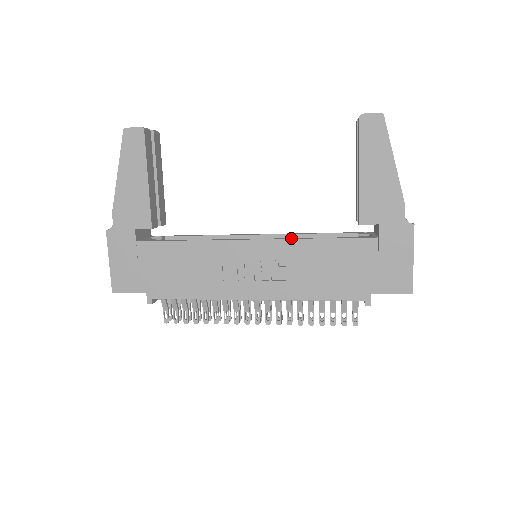
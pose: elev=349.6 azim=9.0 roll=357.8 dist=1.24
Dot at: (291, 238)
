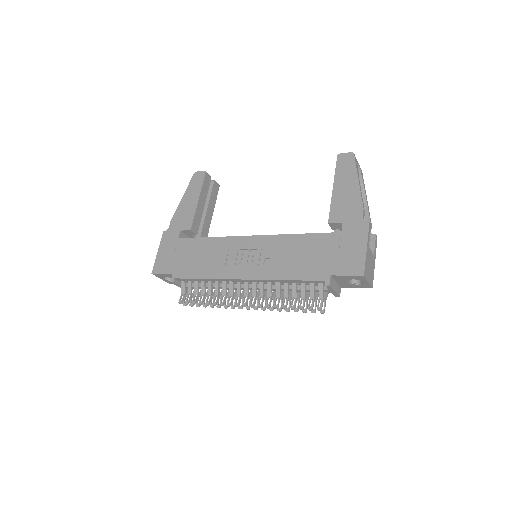
Dot at: (279, 235)
